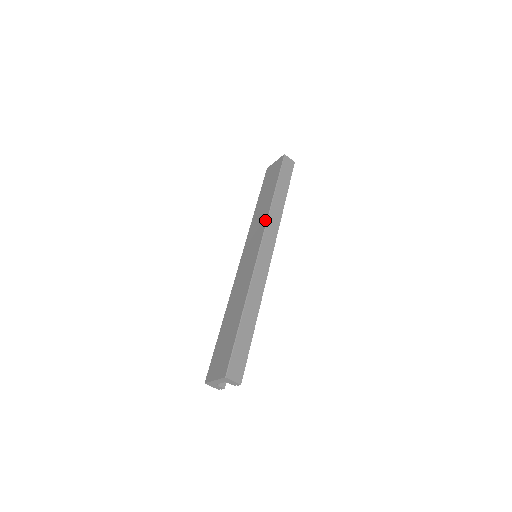
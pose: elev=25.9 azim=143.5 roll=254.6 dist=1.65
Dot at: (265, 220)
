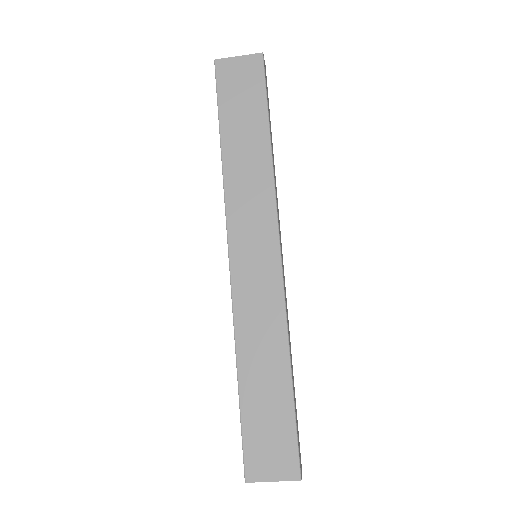
Dot at: (271, 197)
